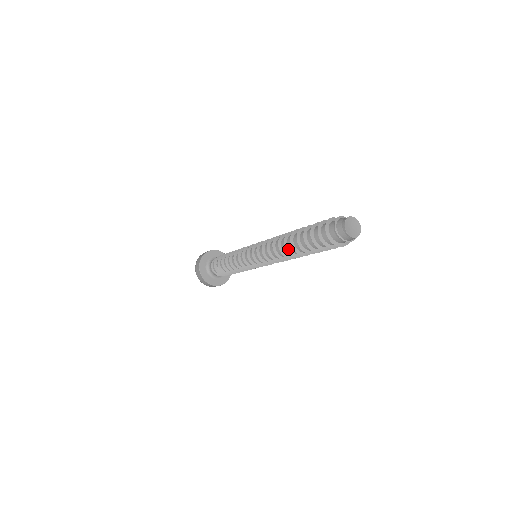
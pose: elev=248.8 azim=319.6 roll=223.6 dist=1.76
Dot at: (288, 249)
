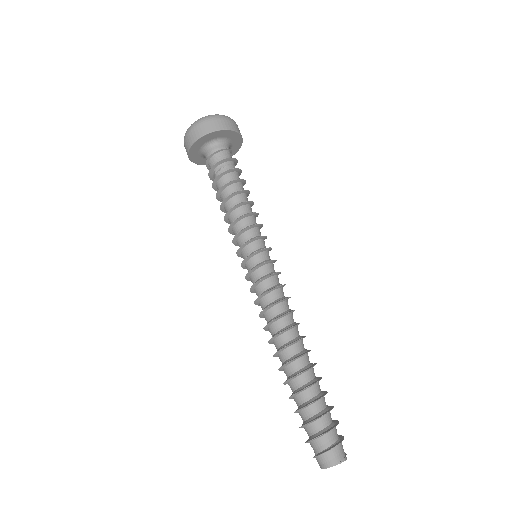
Dot at: (276, 355)
